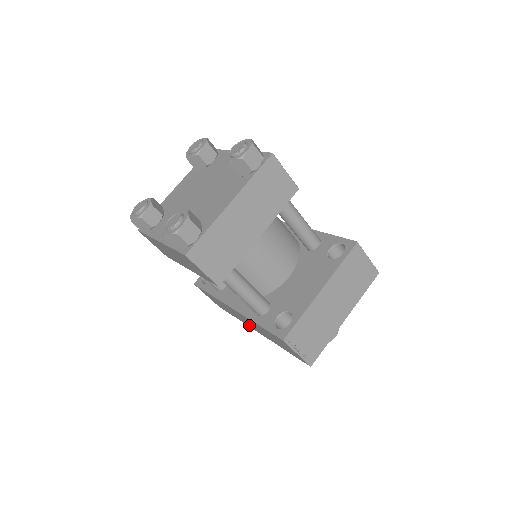
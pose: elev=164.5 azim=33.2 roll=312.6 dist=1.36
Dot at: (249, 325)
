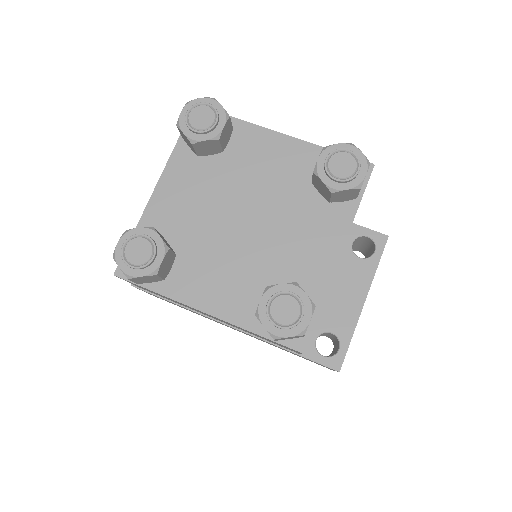
Dot at: occluded
